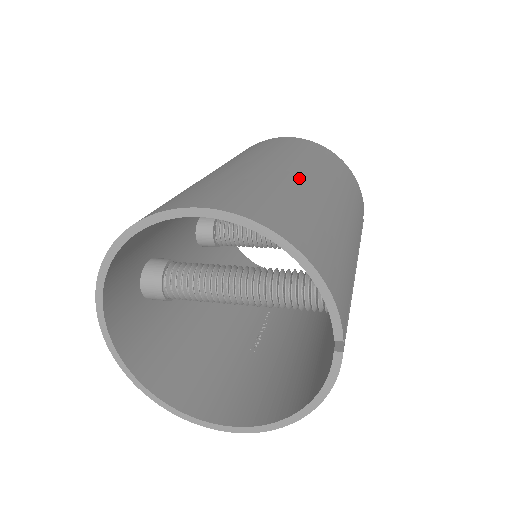
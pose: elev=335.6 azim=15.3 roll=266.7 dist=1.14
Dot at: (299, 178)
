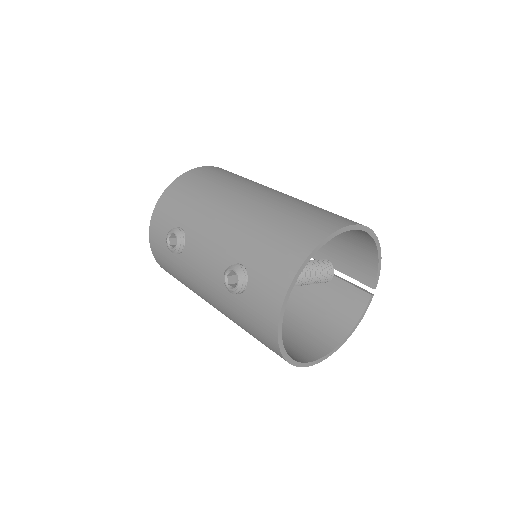
Dot at: occluded
